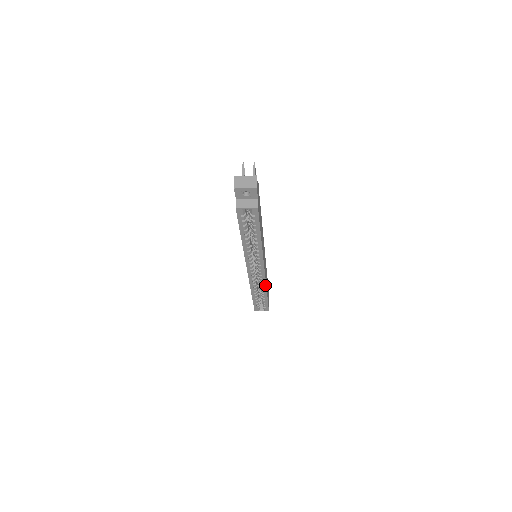
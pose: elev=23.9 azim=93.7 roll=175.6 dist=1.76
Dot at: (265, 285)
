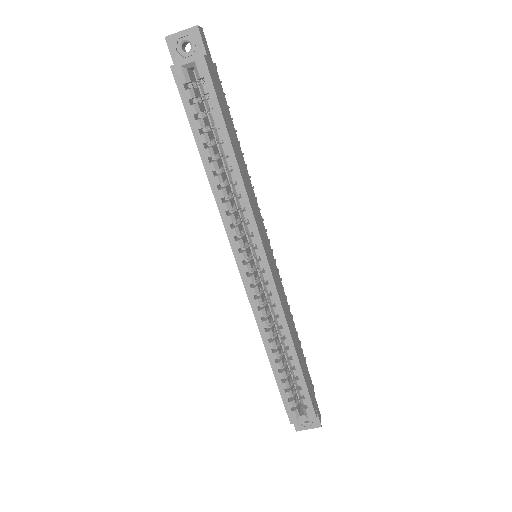
Dot at: (283, 317)
